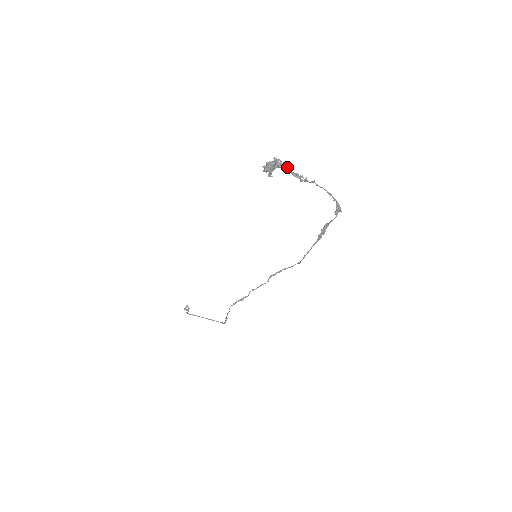
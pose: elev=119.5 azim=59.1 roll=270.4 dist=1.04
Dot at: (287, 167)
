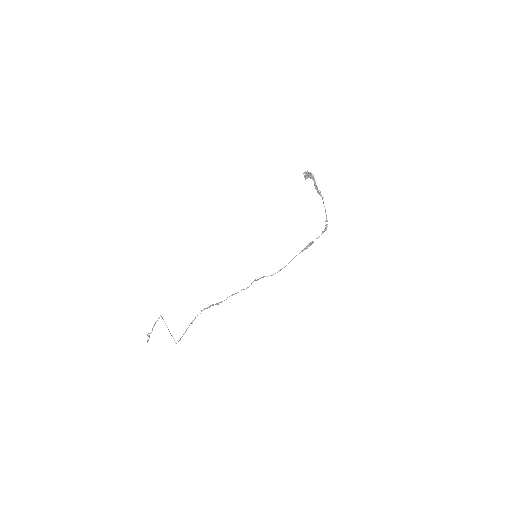
Dot at: occluded
